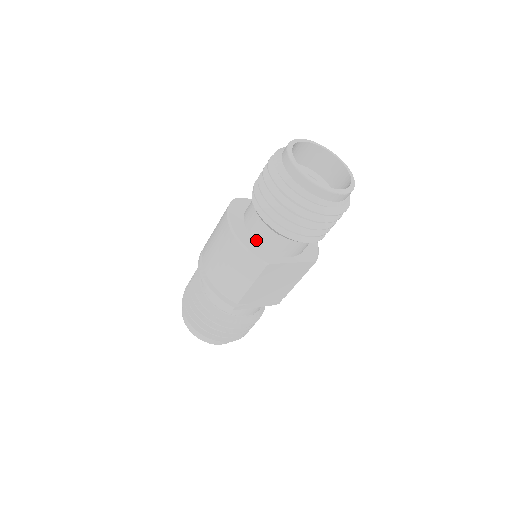
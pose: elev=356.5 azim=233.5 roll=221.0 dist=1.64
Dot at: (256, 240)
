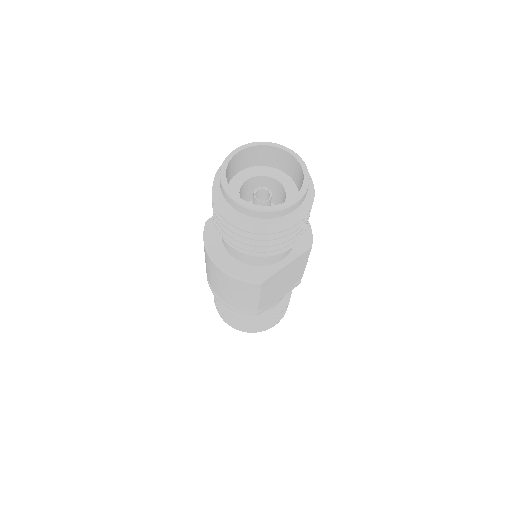
Dot at: (242, 262)
